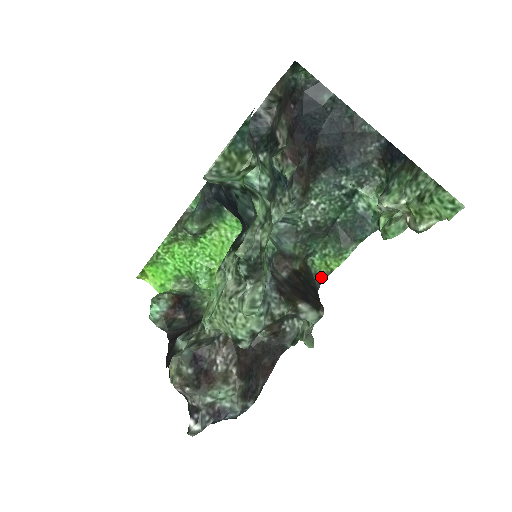
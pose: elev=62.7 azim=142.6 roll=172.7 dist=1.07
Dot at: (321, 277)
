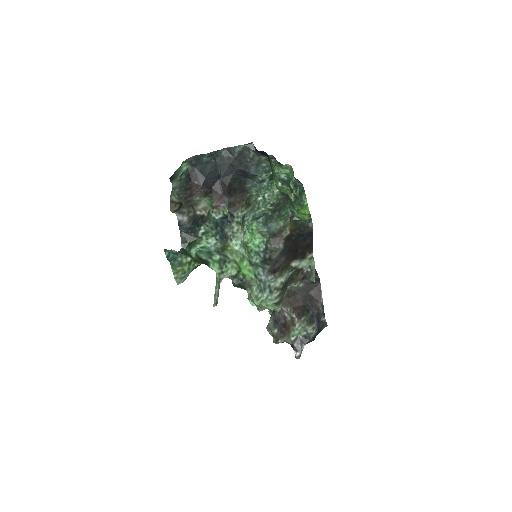
Dot at: (309, 221)
